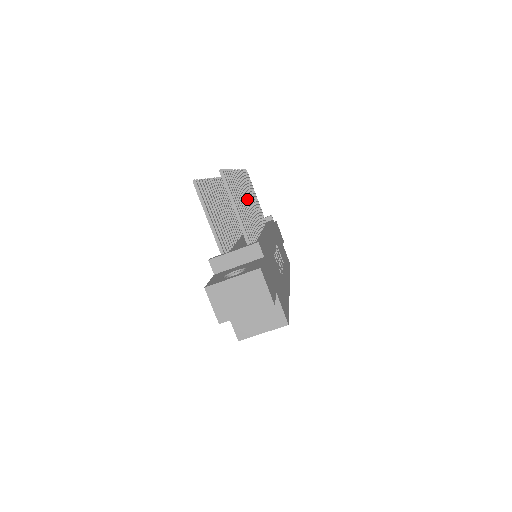
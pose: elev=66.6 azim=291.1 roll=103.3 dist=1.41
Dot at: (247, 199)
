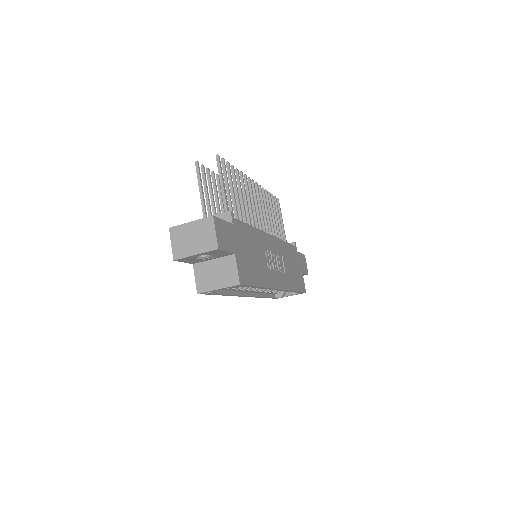
Dot at: (257, 205)
